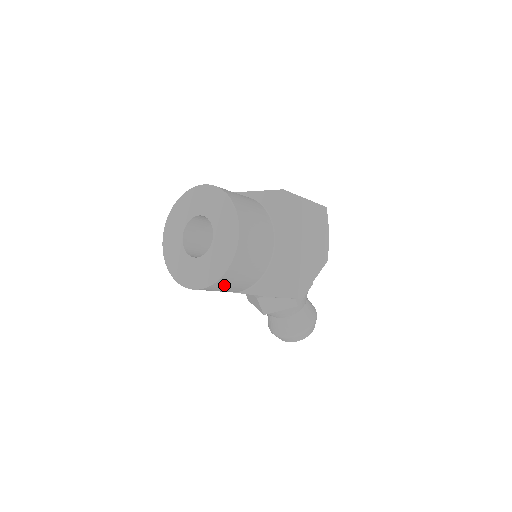
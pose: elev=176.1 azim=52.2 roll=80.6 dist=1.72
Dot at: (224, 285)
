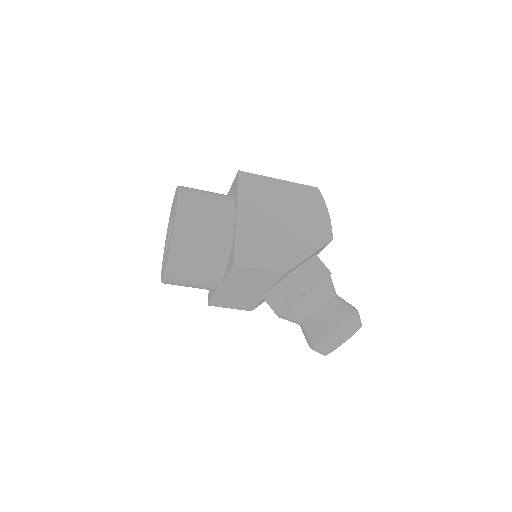
Dot at: (186, 265)
